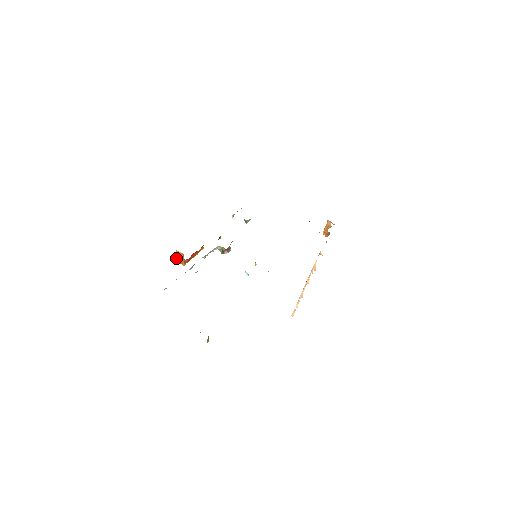
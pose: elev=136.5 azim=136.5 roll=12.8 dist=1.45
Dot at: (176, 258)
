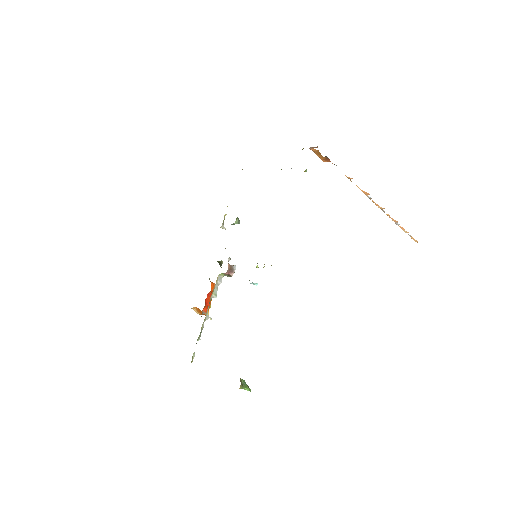
Dot at: (199, 313)
